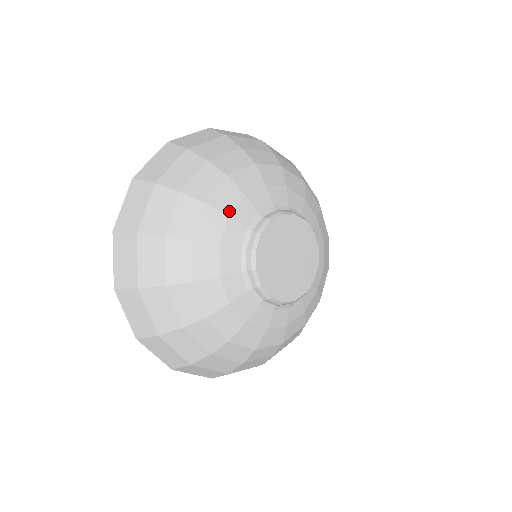
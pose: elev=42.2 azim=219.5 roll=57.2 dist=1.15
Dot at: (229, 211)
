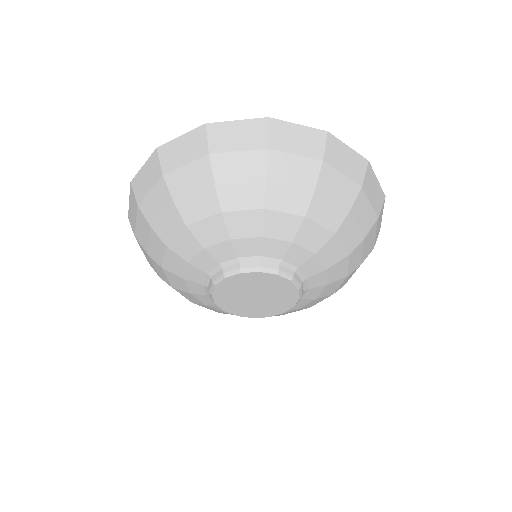
Dot at: (268, 235)
